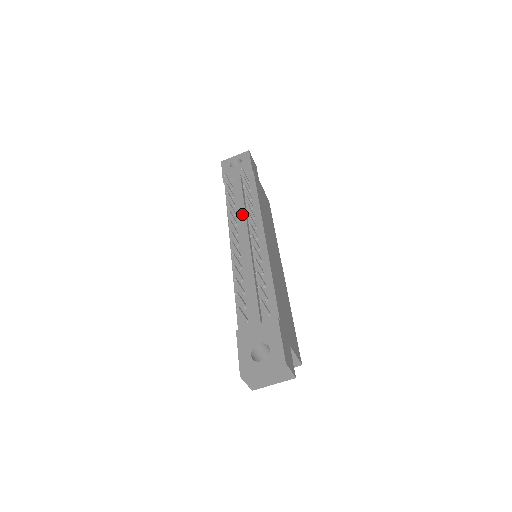
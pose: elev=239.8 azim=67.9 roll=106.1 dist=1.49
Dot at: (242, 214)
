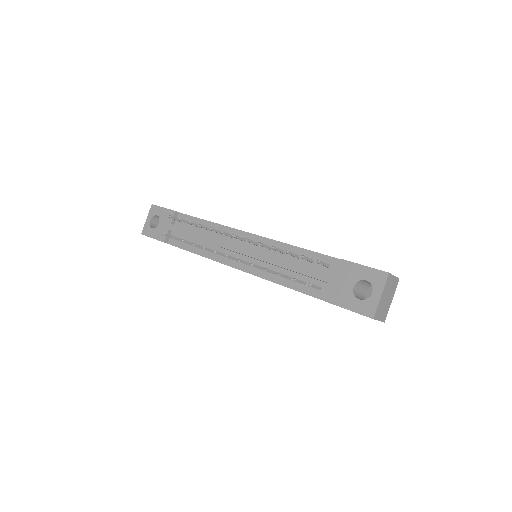
Dot at: (212, 241)
